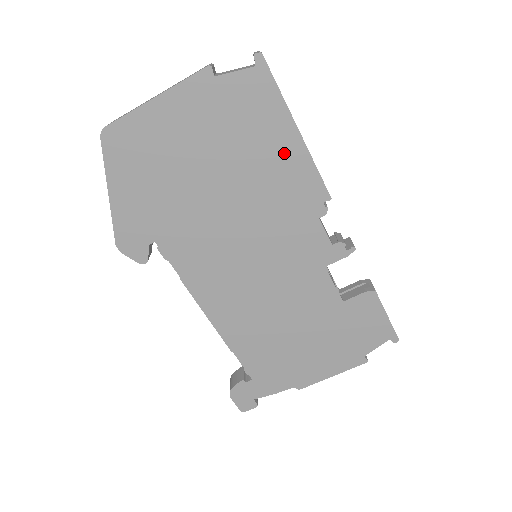
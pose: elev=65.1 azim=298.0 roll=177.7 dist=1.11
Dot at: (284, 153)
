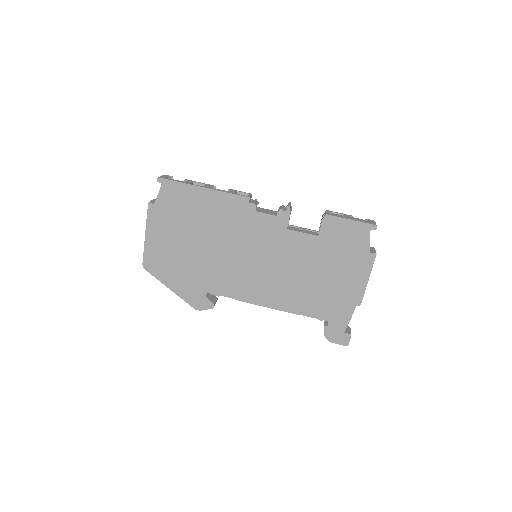
Dot at: (209, 202)
